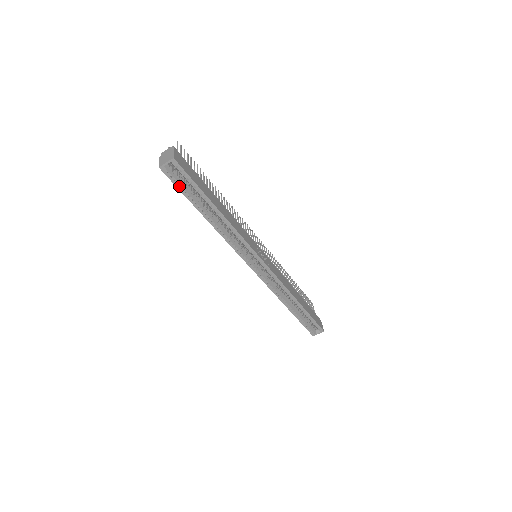
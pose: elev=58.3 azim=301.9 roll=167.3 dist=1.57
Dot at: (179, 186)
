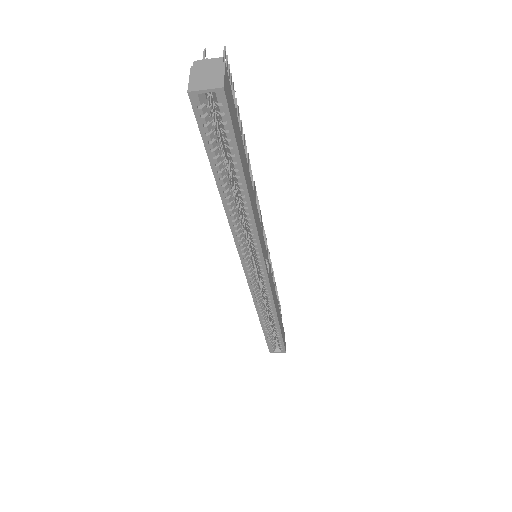
Dot at: (206, 136)
